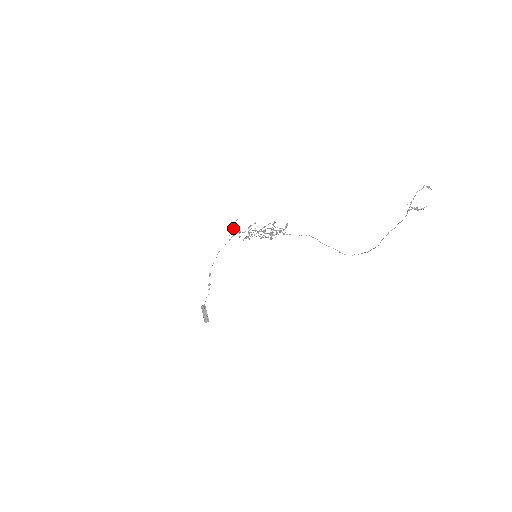
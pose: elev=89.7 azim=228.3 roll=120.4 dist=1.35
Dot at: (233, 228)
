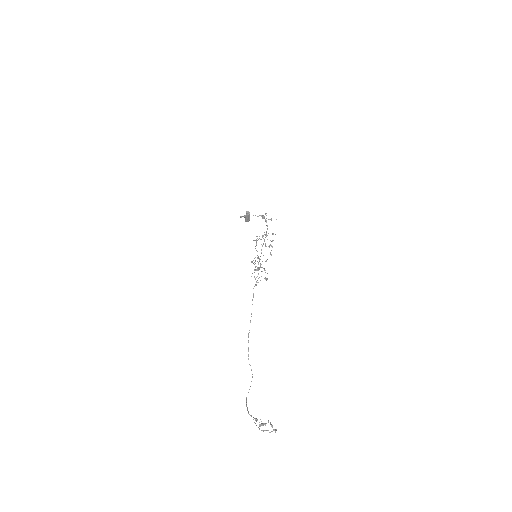
Dot at: (262, 215)
